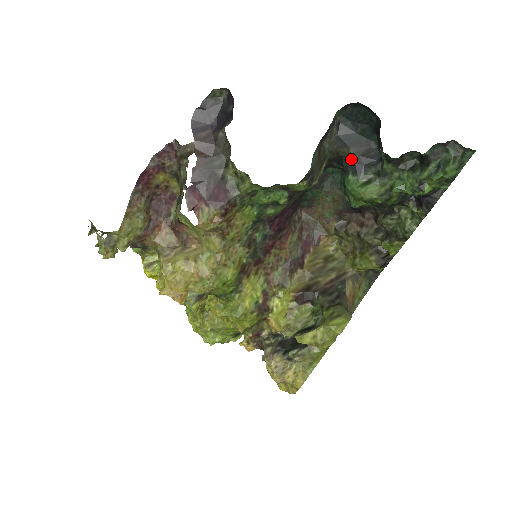
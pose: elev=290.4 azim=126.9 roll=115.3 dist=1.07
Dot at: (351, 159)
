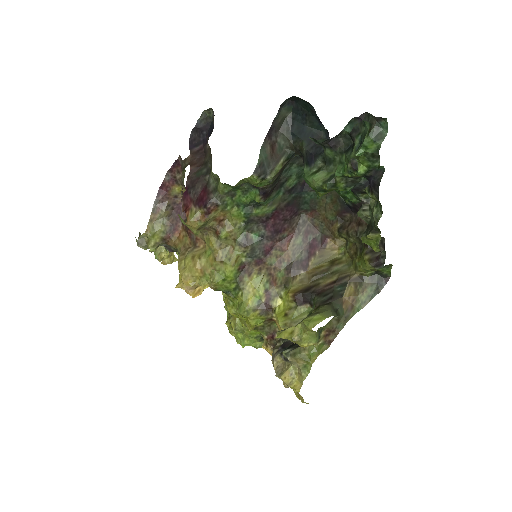
Dot at: (304, 151)
